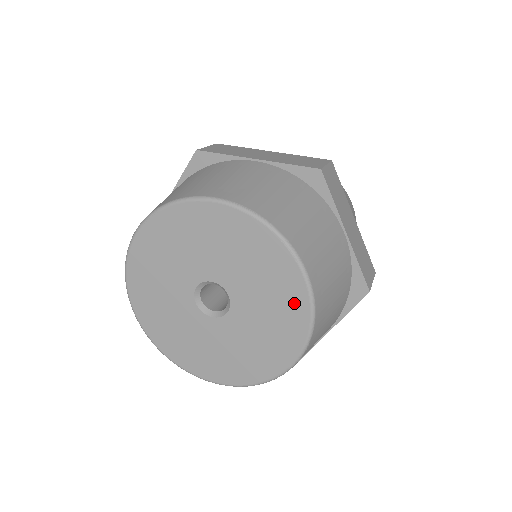
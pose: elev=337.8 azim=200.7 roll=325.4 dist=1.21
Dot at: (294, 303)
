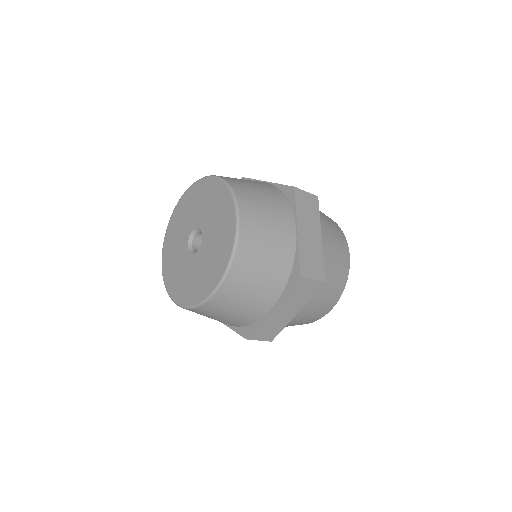
Dot at: (219, 192)
